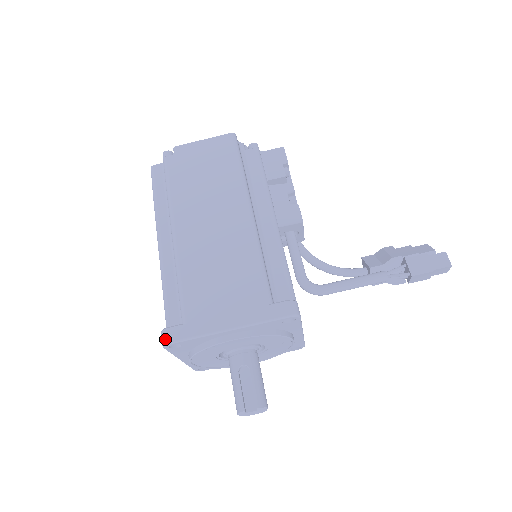
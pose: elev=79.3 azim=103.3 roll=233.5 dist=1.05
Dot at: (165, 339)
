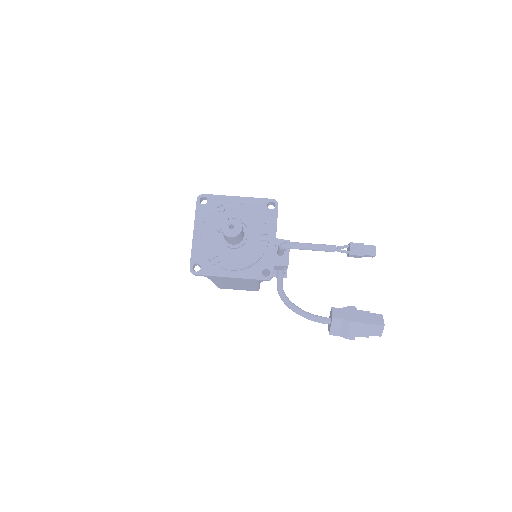
Dot at: (201, 195)
